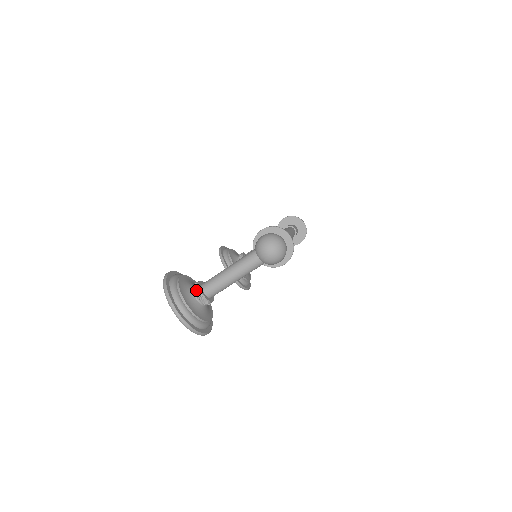
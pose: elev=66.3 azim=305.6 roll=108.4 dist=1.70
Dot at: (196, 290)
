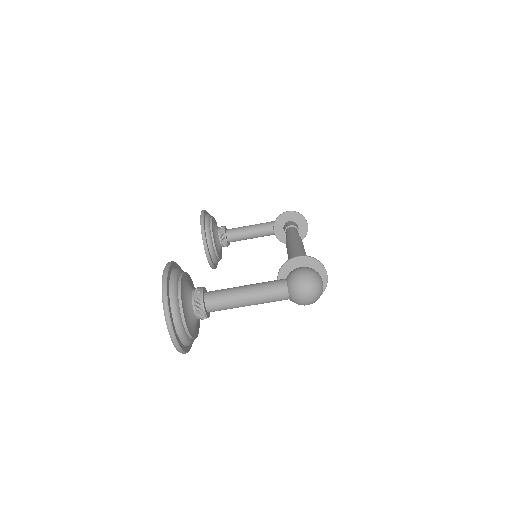
Dot at: (198, 301)
